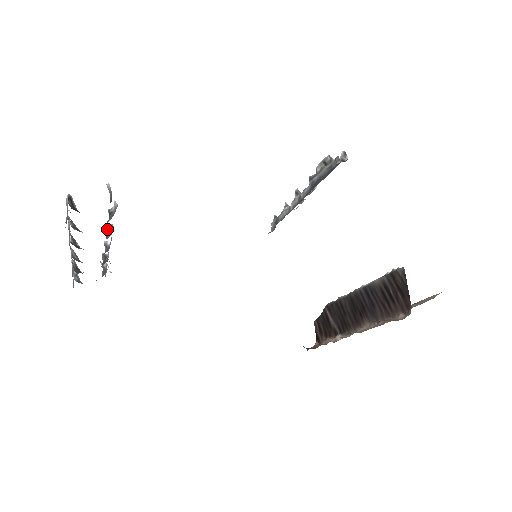
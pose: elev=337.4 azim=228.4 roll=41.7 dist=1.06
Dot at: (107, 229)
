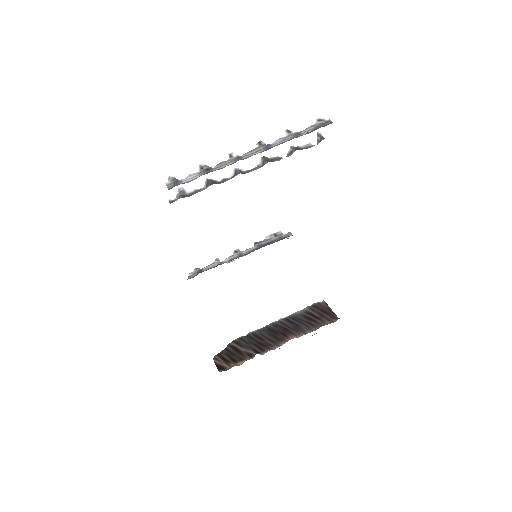
Dot at: (267, 158)
